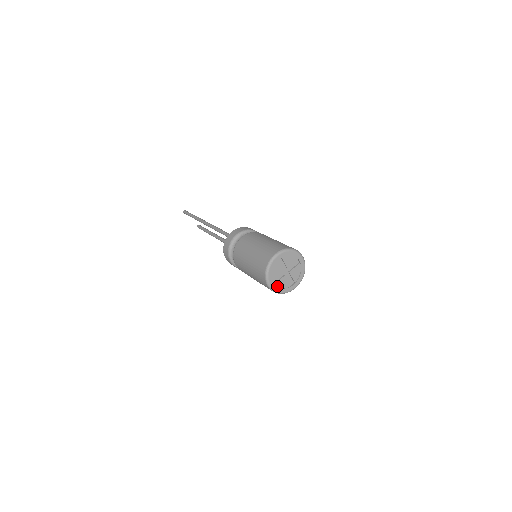
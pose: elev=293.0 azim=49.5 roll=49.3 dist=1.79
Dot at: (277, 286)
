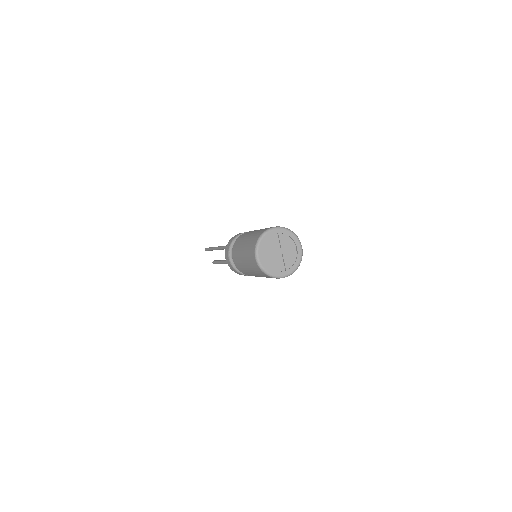
Dot at: (265, 263)
